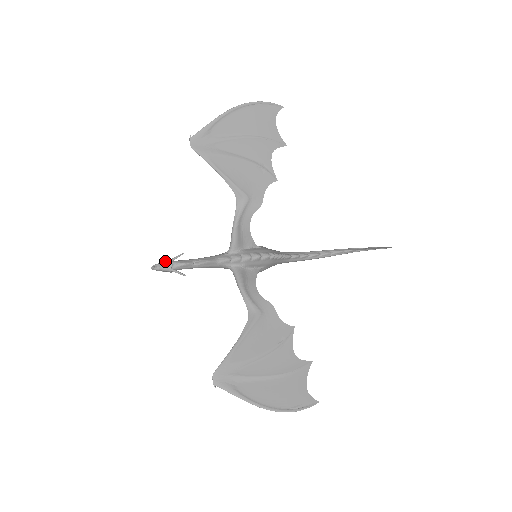
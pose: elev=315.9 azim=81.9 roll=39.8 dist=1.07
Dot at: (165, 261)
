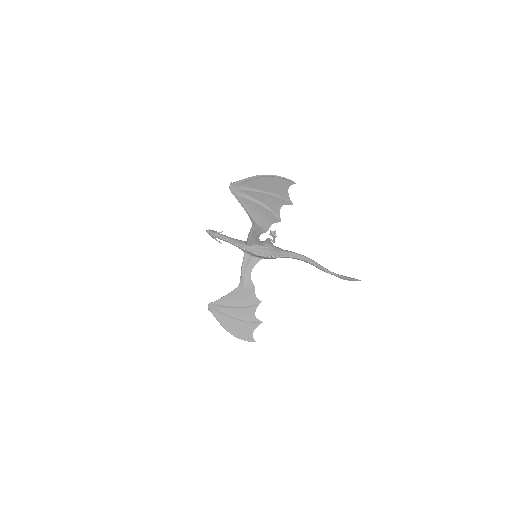
Dot at: (212, 232)
